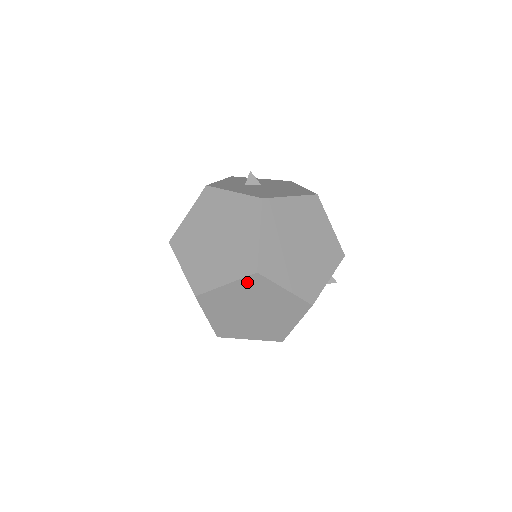
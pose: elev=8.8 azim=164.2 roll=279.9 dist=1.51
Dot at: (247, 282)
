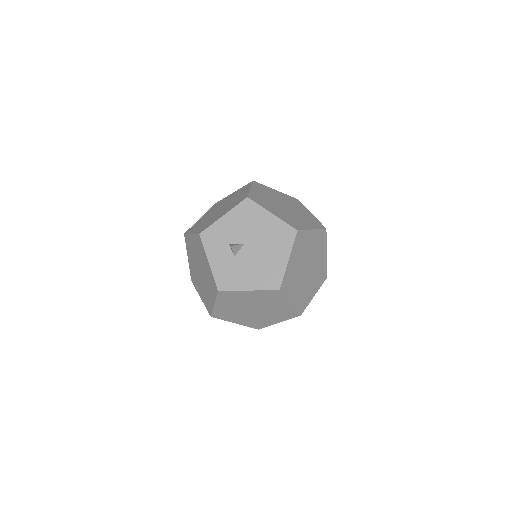
Dot at: occluded
